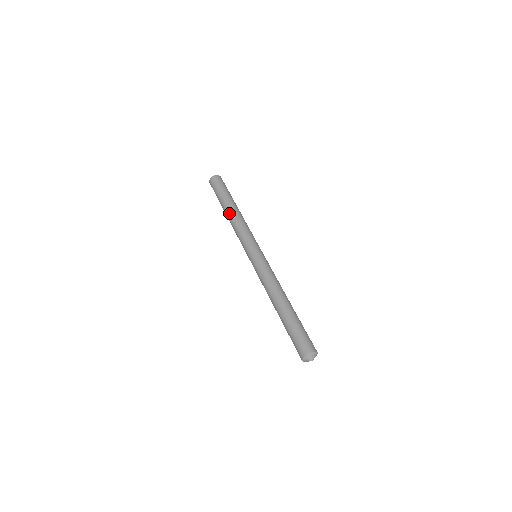
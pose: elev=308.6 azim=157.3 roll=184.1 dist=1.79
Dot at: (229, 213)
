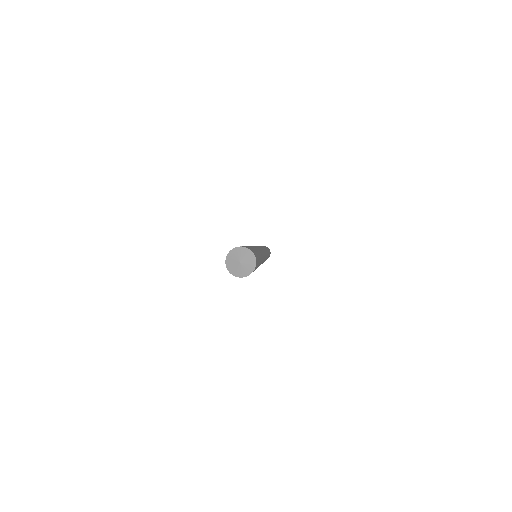
Dot at: occluded
